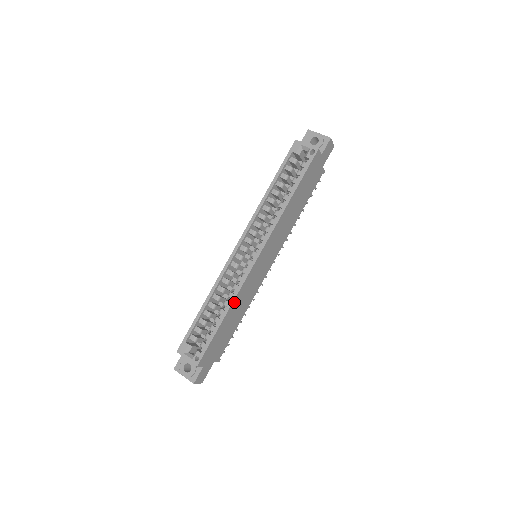
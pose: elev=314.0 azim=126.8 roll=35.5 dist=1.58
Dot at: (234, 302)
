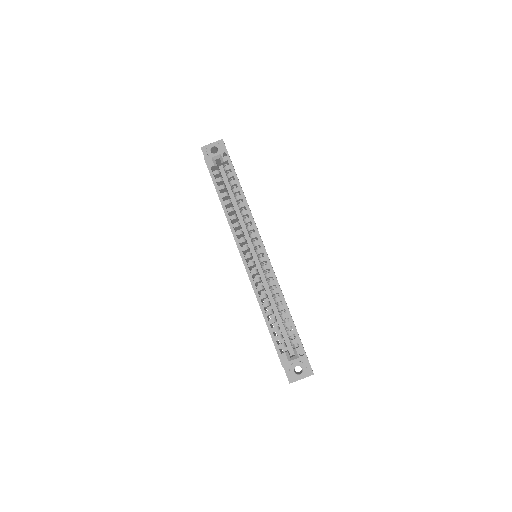
Dot at: (282, 293)
